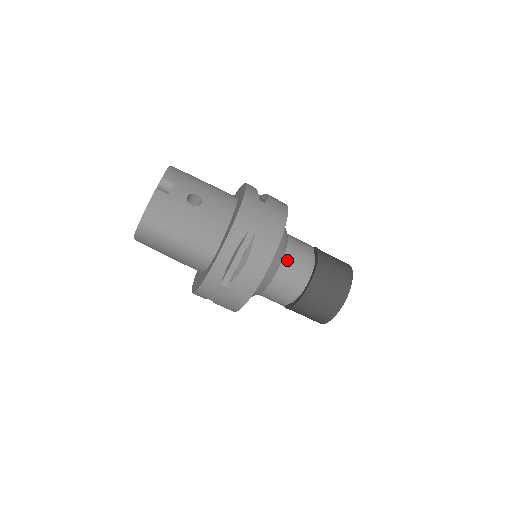
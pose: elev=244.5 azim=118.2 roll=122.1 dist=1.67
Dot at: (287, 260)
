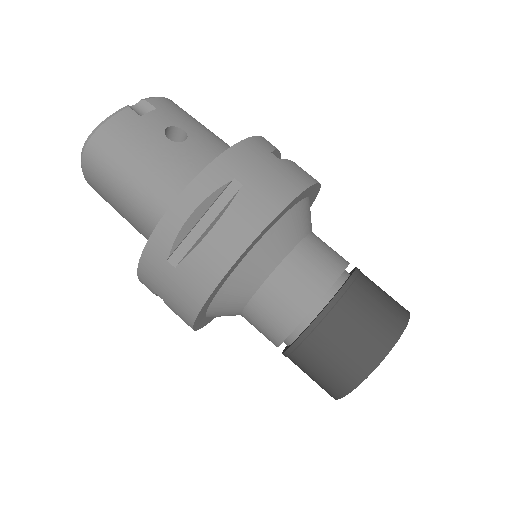
Dot at: (294, 260)
